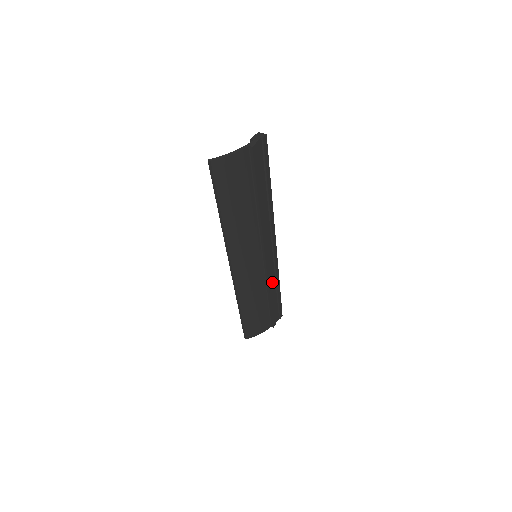
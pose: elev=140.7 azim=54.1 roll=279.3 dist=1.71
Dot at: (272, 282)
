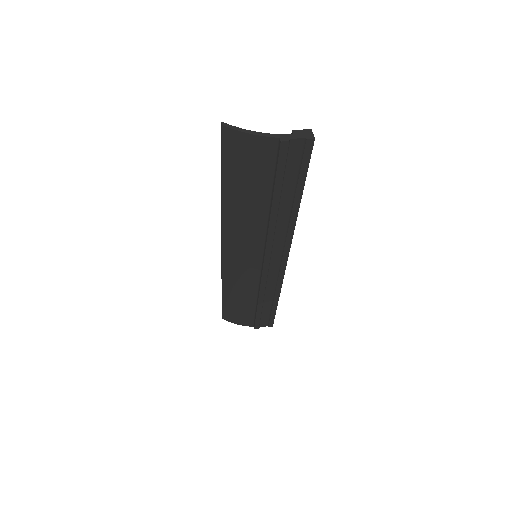
Dot at: (268, 291)
